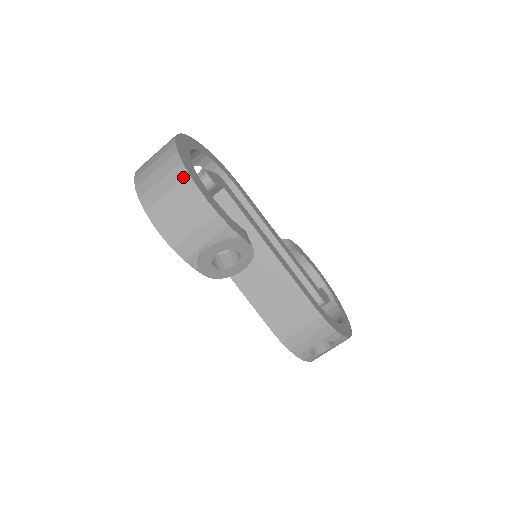
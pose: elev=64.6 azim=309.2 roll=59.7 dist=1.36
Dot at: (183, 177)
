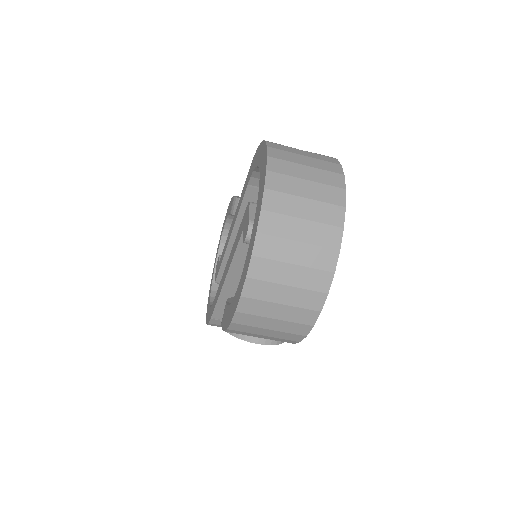
Dot at: (313, 309)
